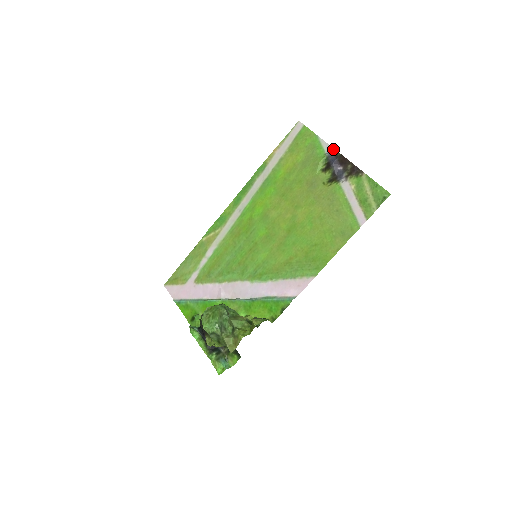
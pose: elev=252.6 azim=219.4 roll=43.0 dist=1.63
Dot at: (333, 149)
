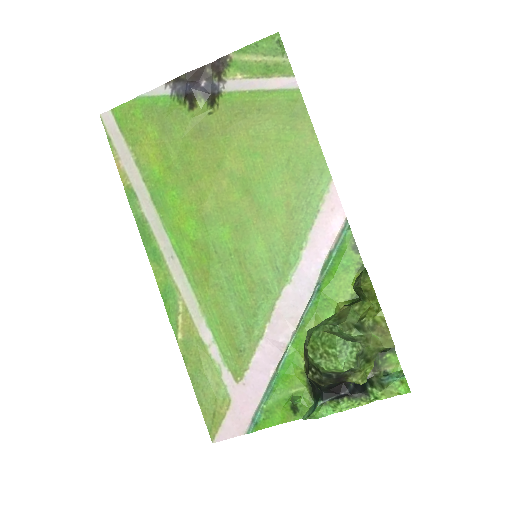
Dot at: (171, 82)
